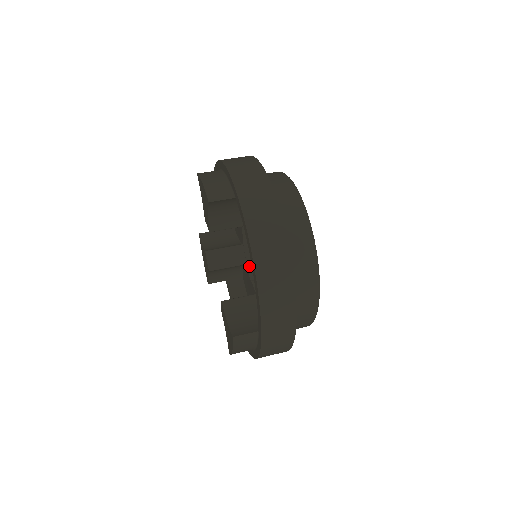
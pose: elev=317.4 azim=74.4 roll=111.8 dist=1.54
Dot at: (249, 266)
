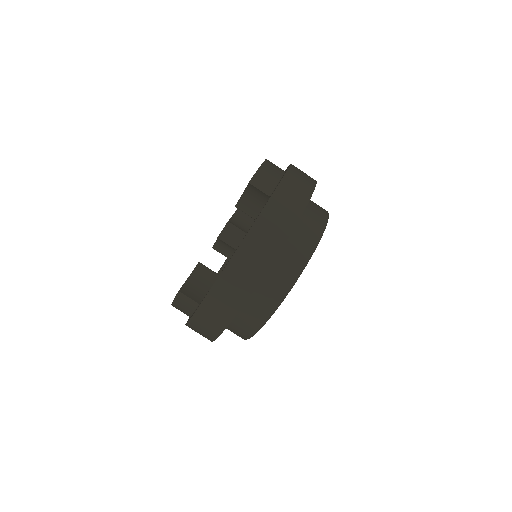
Dot at: occluded
